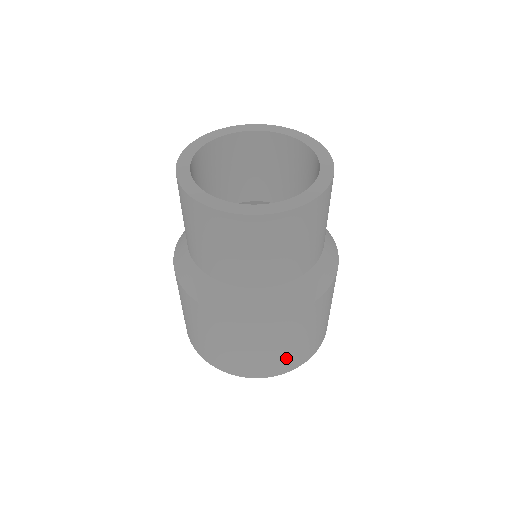
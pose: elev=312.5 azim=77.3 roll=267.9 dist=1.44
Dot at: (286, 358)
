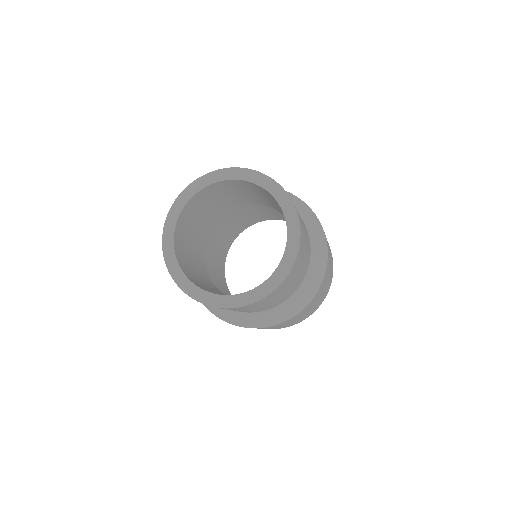
Dot at: (326, 291)
